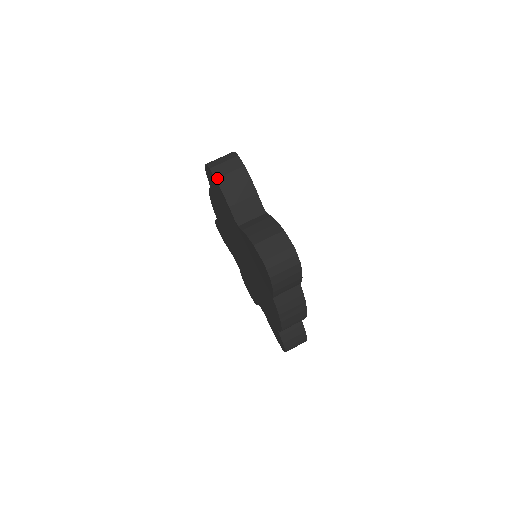
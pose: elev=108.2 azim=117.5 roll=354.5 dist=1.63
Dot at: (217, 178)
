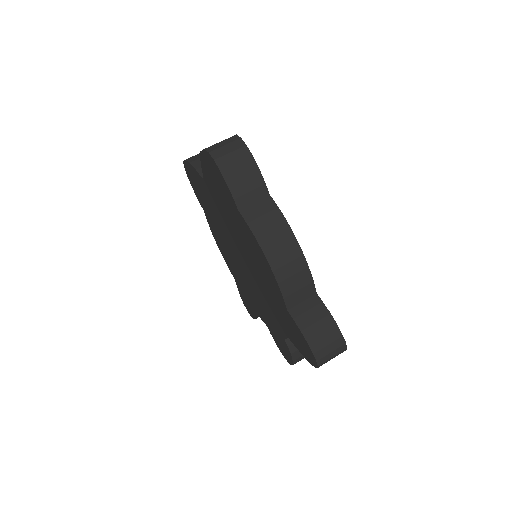
Dot at: (187, 159)
